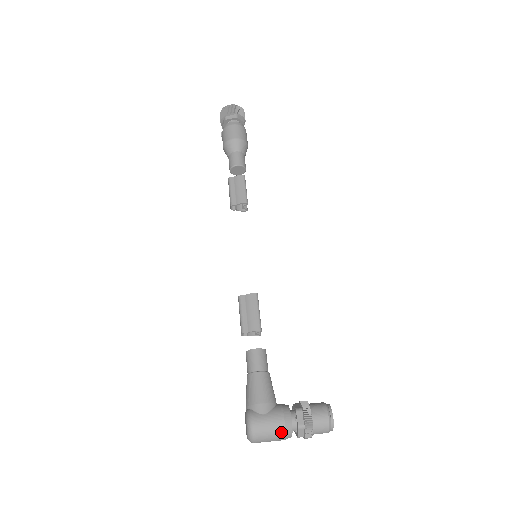
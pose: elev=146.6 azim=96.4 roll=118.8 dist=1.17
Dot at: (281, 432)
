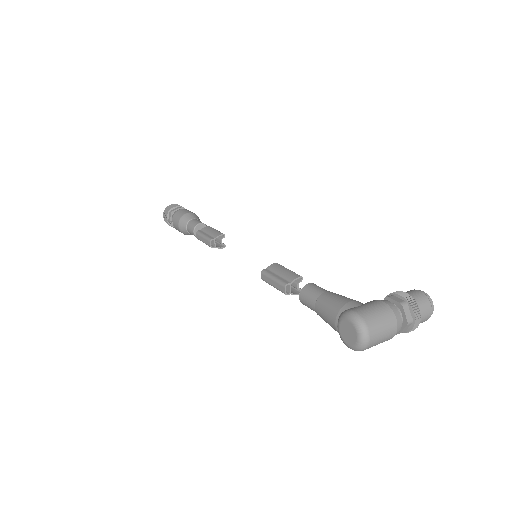
Dot at: (389, 312)
